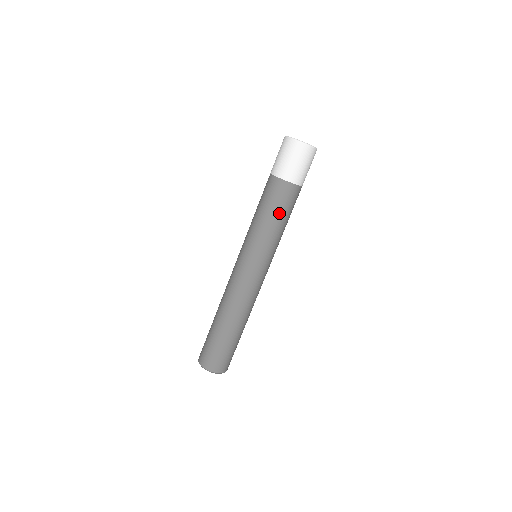
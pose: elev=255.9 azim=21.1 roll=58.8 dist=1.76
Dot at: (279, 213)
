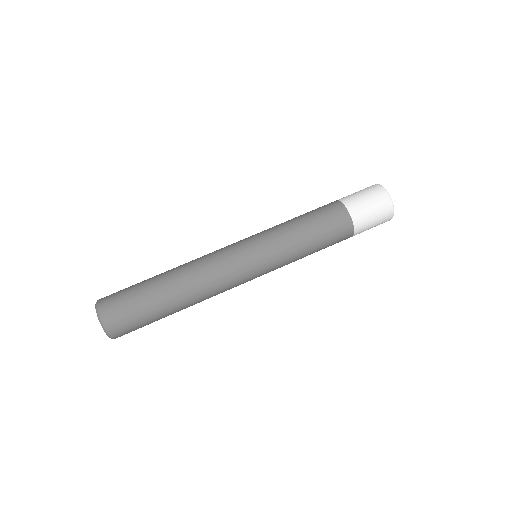
Dot at: (319, 235)
